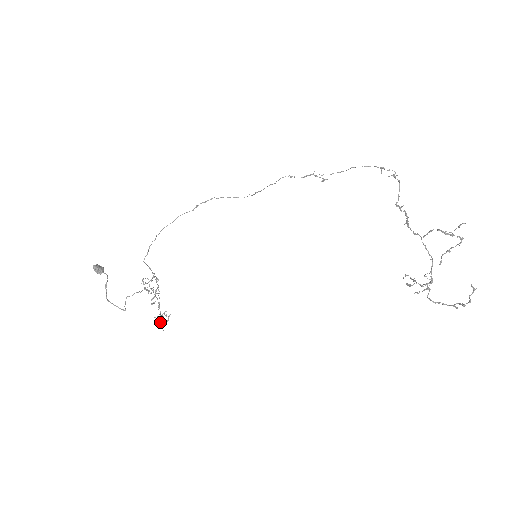
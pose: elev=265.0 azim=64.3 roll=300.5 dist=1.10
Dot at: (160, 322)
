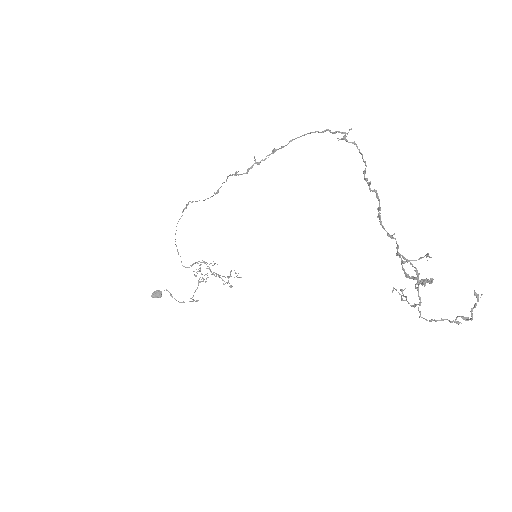
Dot at: (230, 287)
